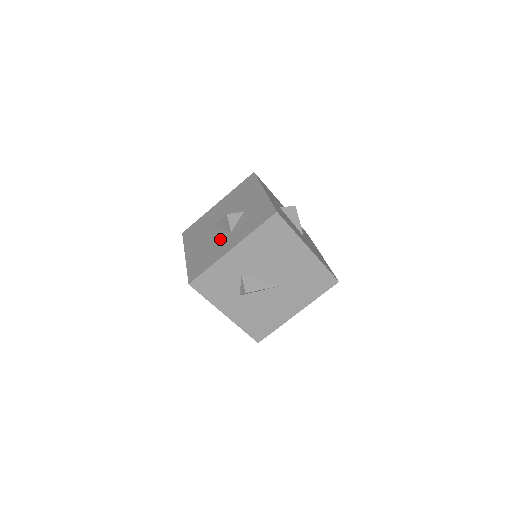
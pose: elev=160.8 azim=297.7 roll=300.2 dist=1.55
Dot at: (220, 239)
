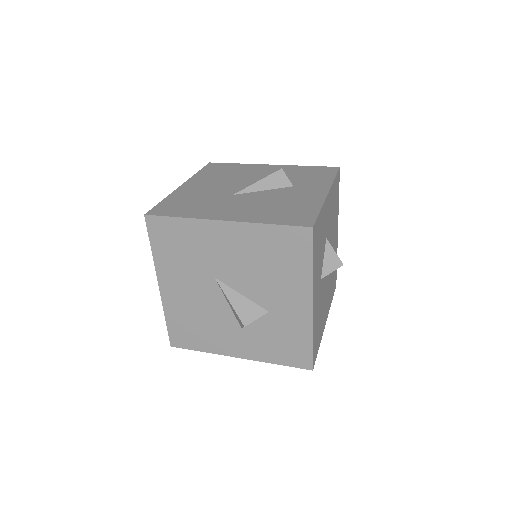
Dot at: (223, 323)
